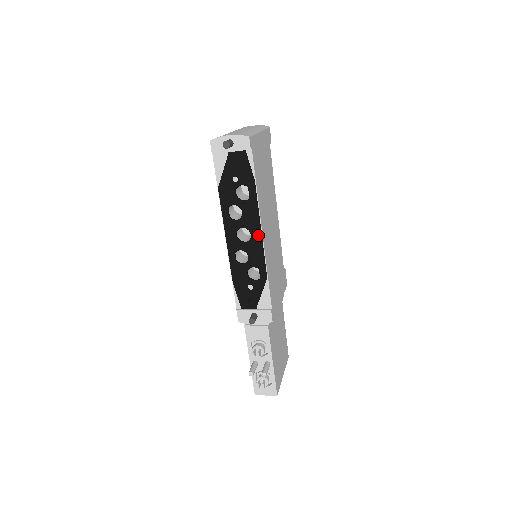
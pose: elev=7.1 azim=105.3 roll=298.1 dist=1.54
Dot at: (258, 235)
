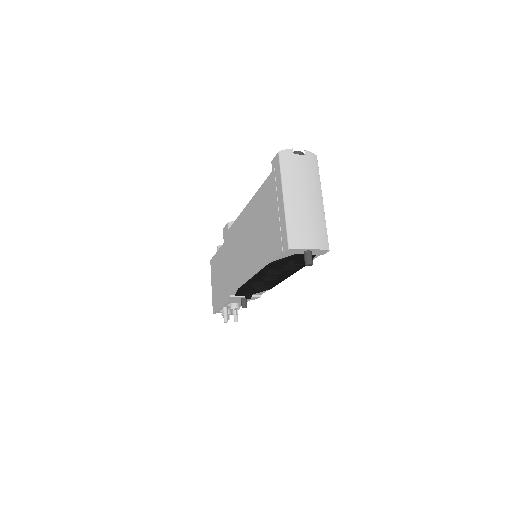
Dot at: (283, 278)
